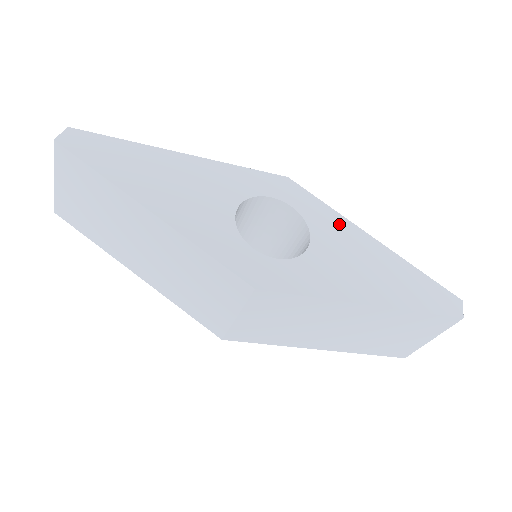
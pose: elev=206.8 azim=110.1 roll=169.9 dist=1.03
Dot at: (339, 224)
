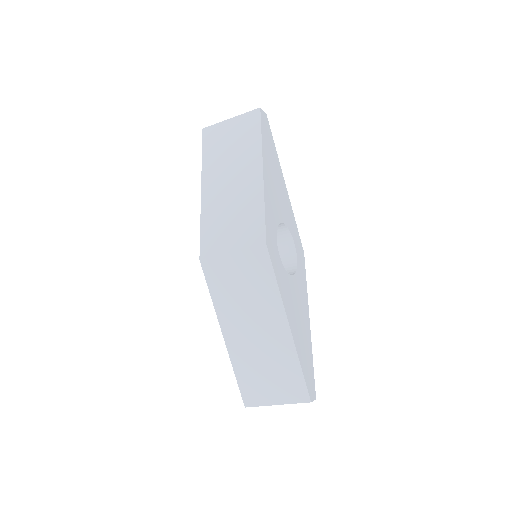
Dot at: (304, 294)
